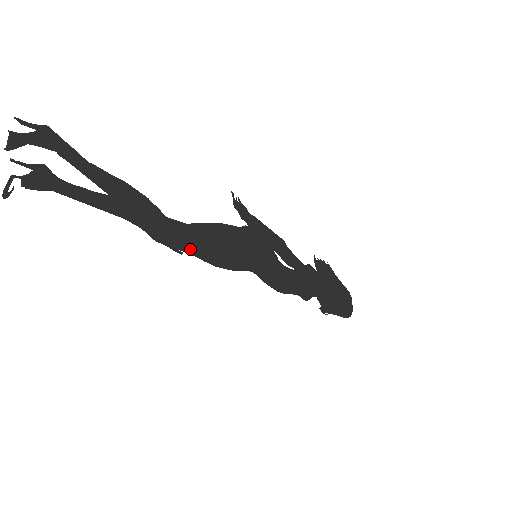
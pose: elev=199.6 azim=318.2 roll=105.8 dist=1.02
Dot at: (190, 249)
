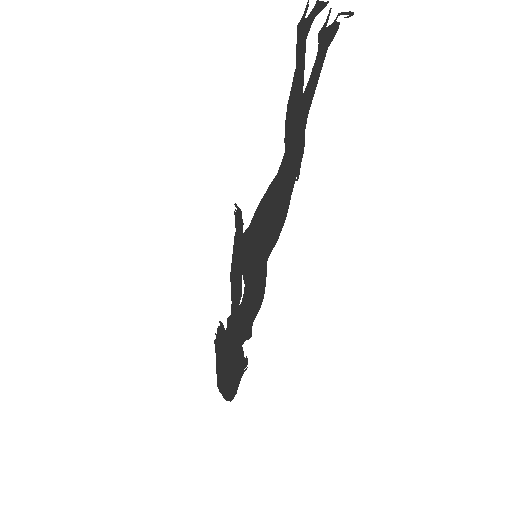
Dot at: (290, 186)
